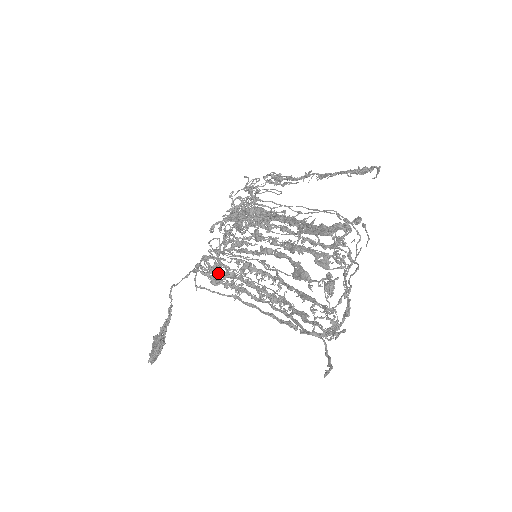
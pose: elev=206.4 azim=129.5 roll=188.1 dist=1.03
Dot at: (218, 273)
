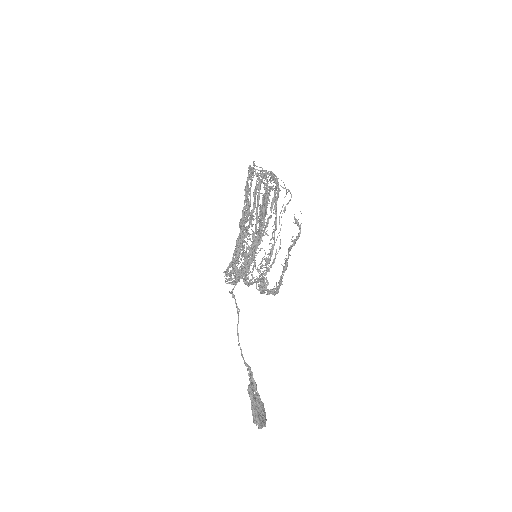
Dot at: (239, 276)
